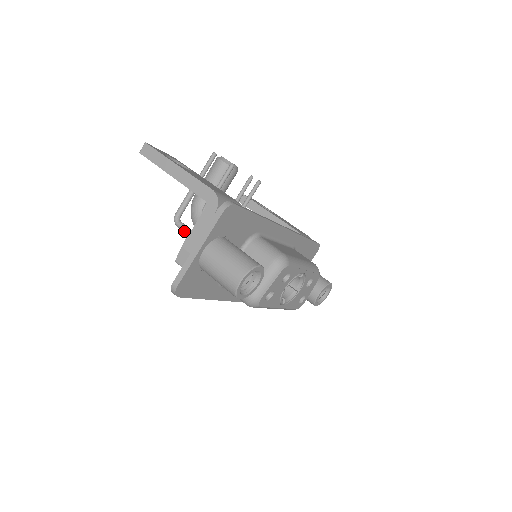
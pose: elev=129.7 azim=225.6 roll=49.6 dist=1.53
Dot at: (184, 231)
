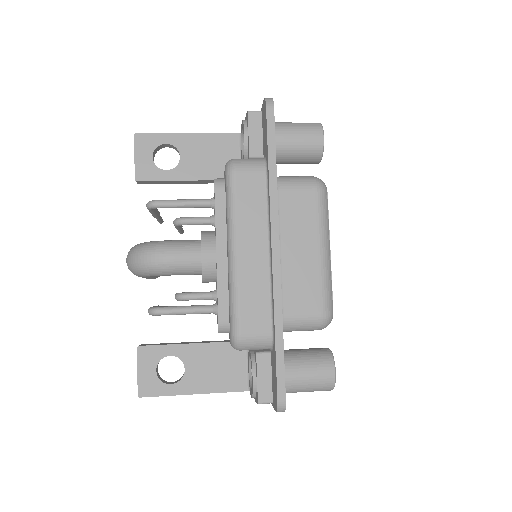
Dot at: (174, 200)
